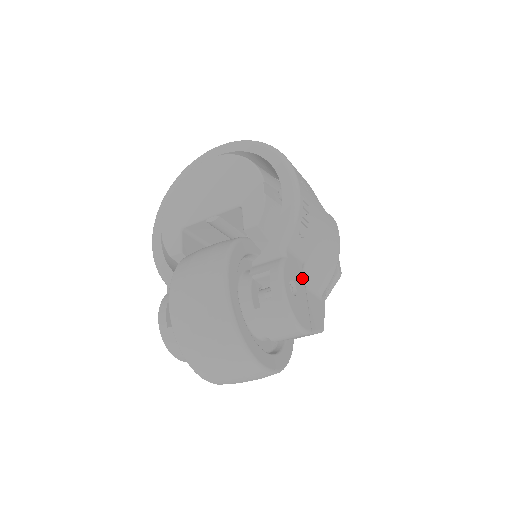
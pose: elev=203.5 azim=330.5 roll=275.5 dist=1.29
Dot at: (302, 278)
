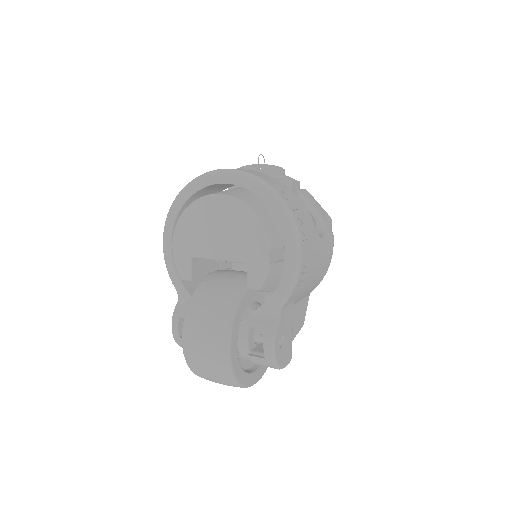
Dot at: (291, 320)
